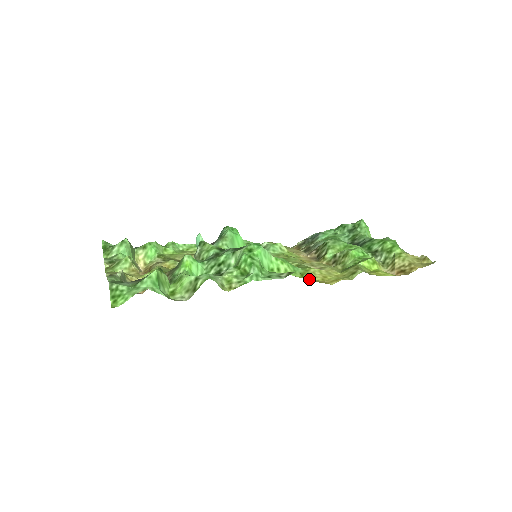
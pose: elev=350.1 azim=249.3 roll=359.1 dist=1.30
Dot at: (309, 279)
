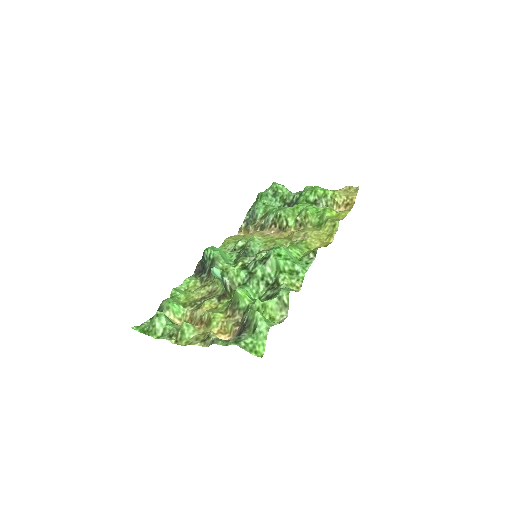
Dot at: occluded
